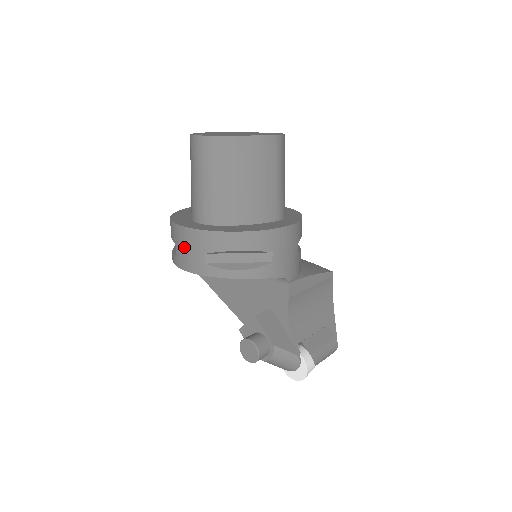
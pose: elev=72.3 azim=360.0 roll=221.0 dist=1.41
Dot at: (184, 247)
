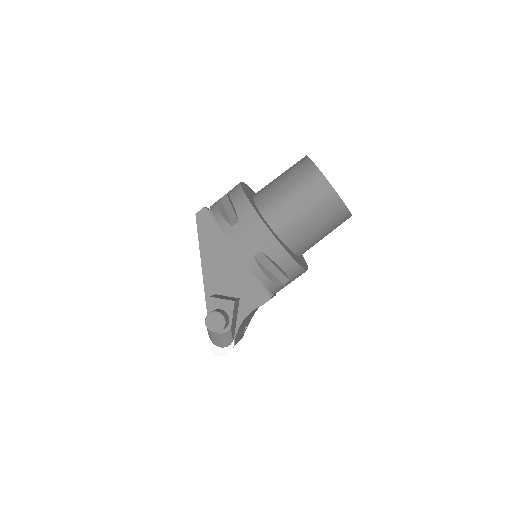
Dot at: (248, 231)
